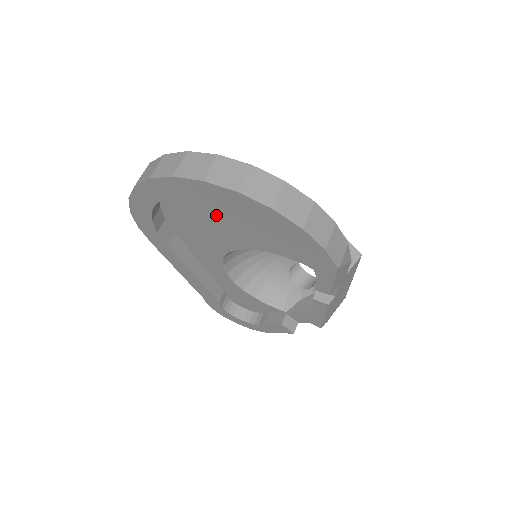
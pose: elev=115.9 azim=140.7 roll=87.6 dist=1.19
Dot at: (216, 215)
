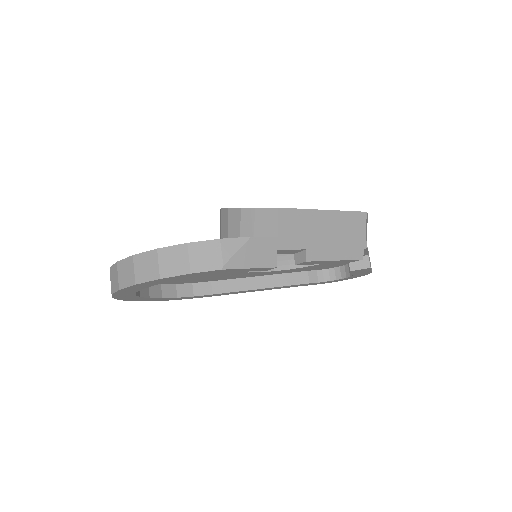
Dot at: occluded
